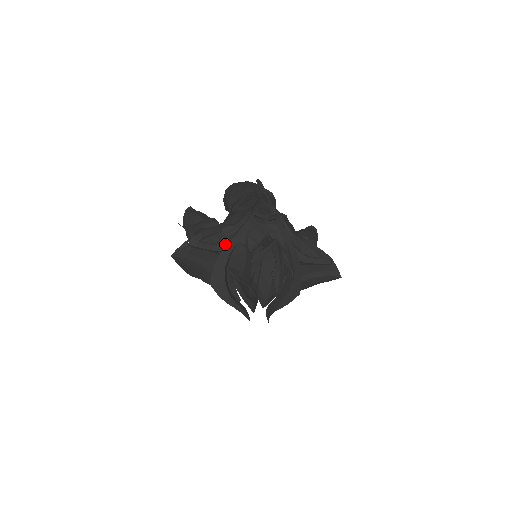
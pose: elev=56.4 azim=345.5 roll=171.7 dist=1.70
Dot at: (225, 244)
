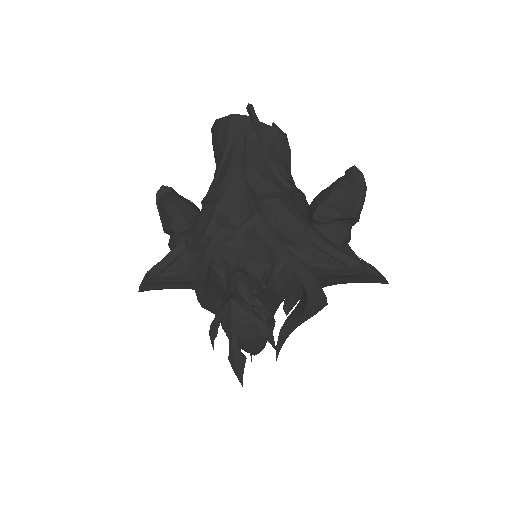
Dot at: (194, 270)
